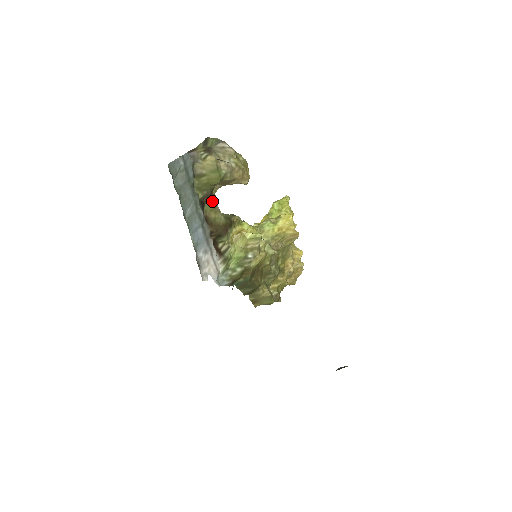
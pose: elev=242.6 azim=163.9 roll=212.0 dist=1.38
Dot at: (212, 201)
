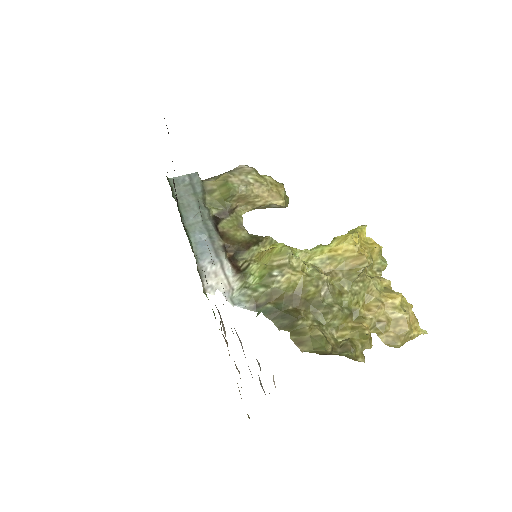
Dot at: (234, 220)
